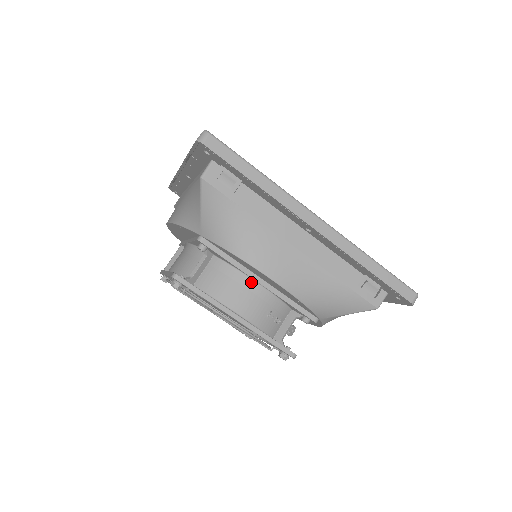
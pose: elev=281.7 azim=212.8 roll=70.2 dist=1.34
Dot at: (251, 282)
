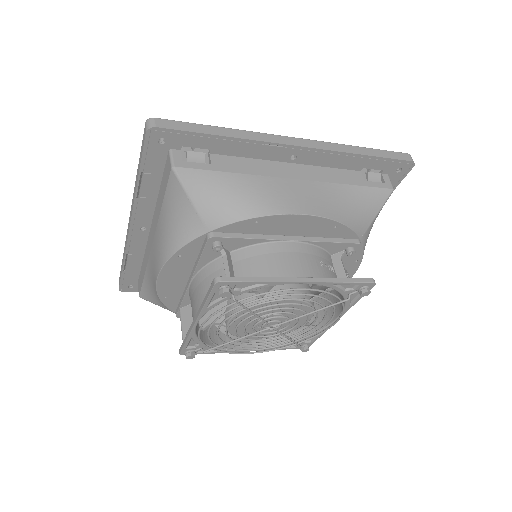
Dot at: (283, 245)
